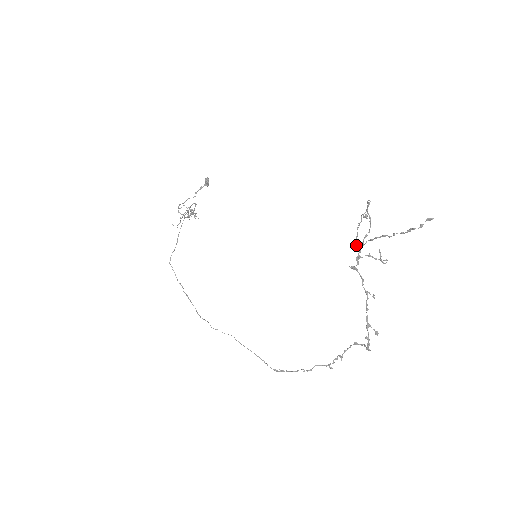
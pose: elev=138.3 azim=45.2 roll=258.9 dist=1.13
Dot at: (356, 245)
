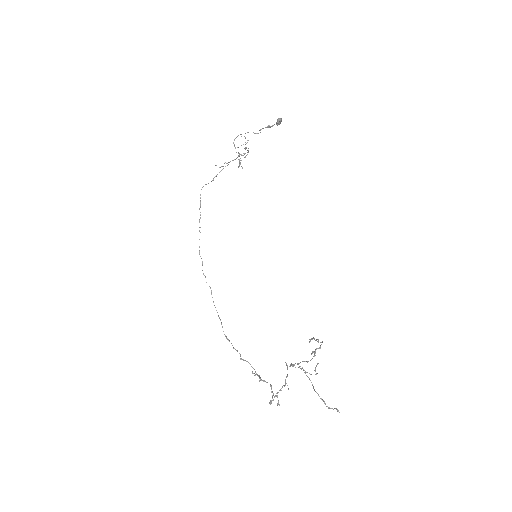
Dot at: (310, 340)
